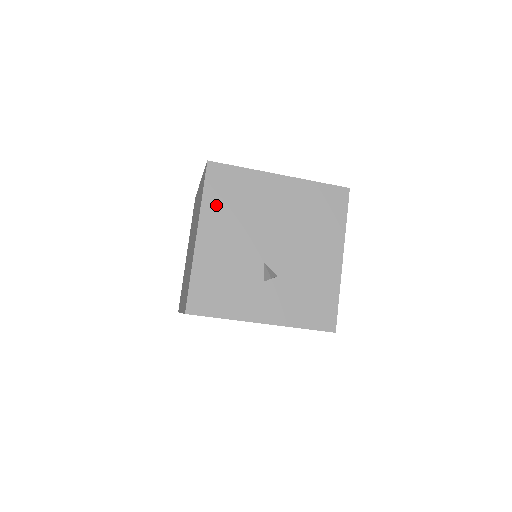
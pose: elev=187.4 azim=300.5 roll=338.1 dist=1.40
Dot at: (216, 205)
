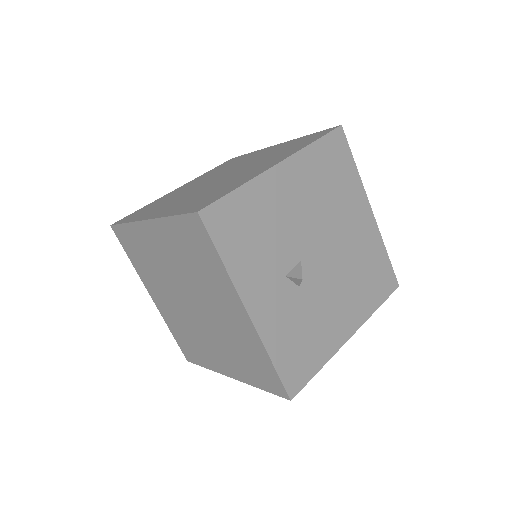
Dot at: (315, 163)
